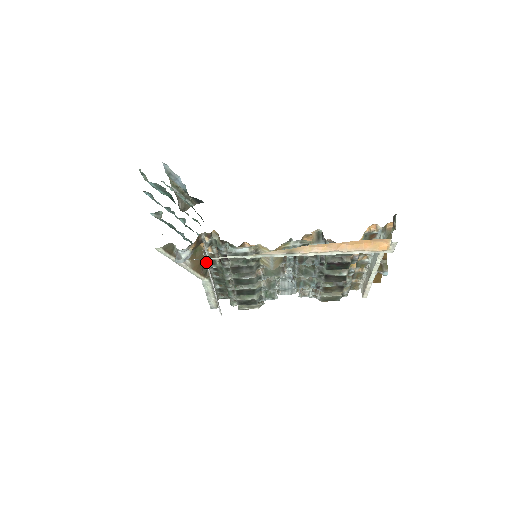
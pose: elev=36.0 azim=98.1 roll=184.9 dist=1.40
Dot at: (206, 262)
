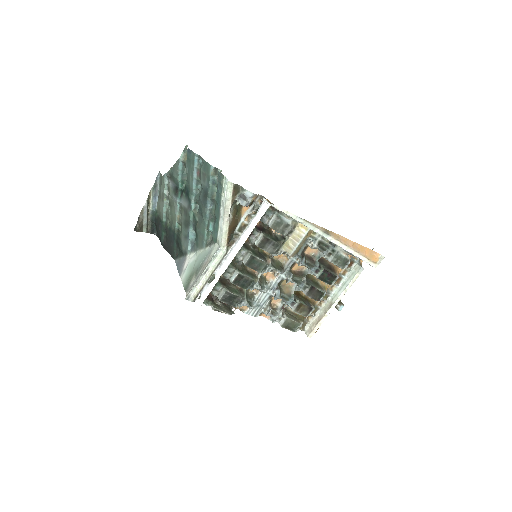
Dot at: (261, 215)
